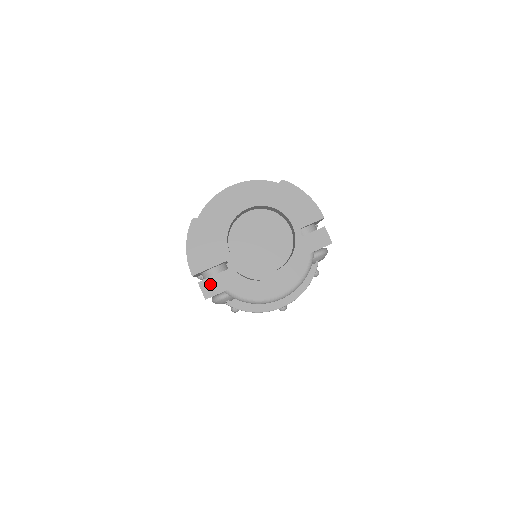
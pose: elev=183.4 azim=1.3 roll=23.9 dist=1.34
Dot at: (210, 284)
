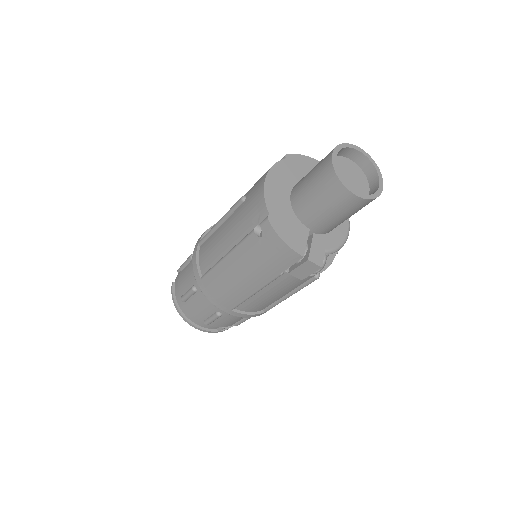
Dot at: (314, 255)
